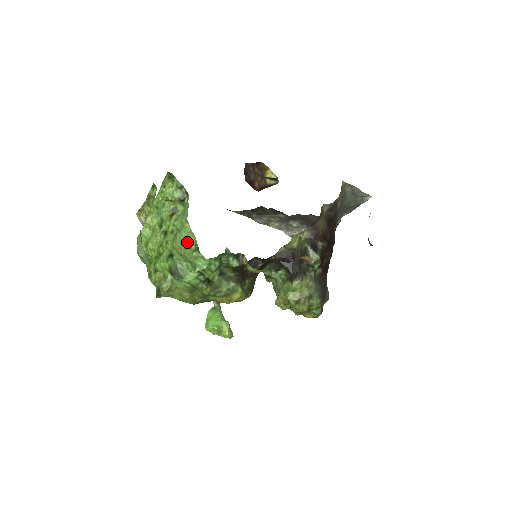
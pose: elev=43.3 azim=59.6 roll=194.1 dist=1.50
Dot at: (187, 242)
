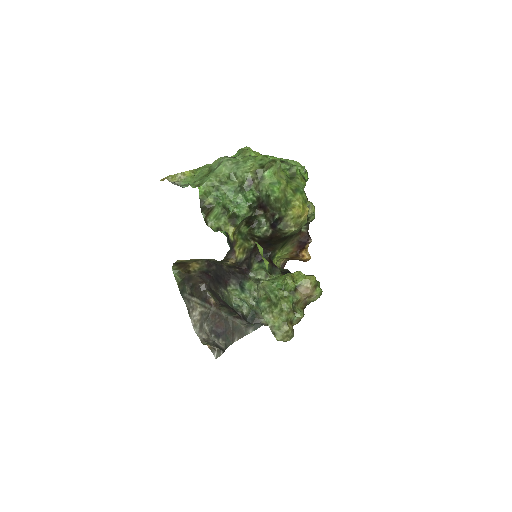
Dot at: occluded
